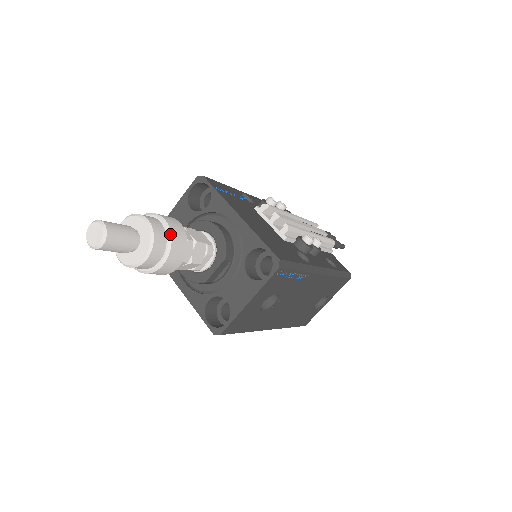
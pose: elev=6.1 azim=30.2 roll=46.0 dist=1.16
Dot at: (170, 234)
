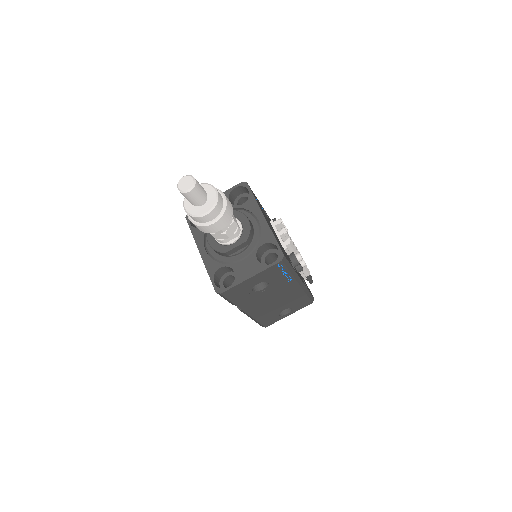
Dot at: (226, 206)
